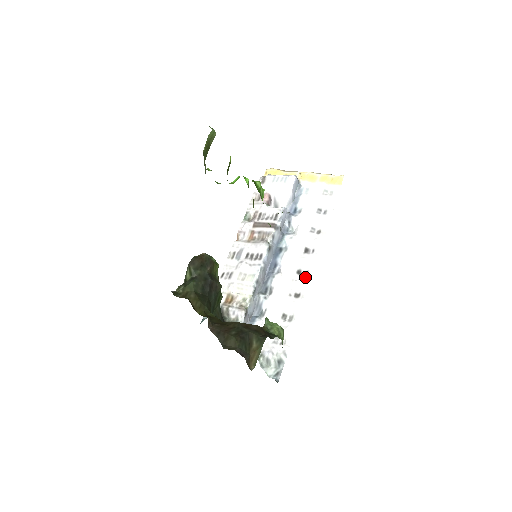
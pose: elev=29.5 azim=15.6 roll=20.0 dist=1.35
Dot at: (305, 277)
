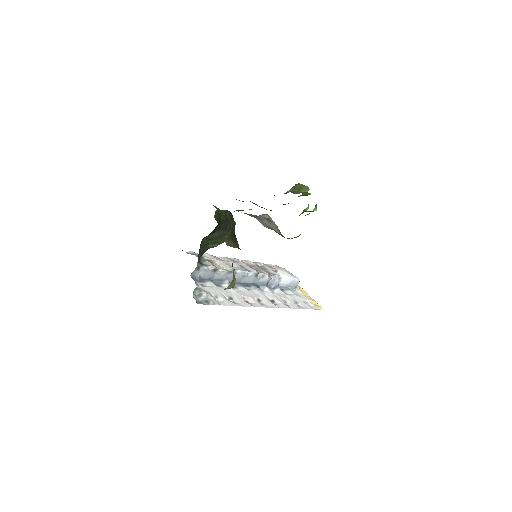
Dot at: (261, 304)
